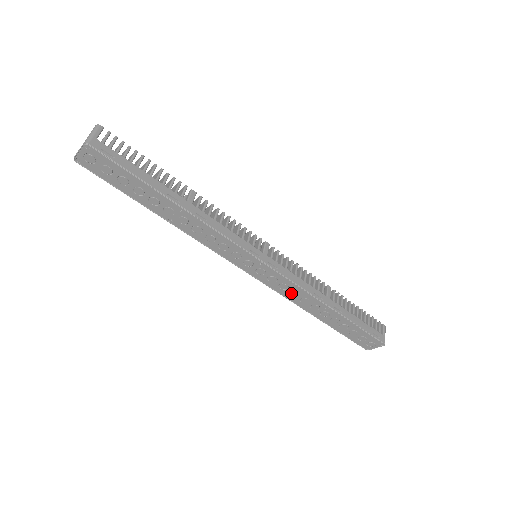
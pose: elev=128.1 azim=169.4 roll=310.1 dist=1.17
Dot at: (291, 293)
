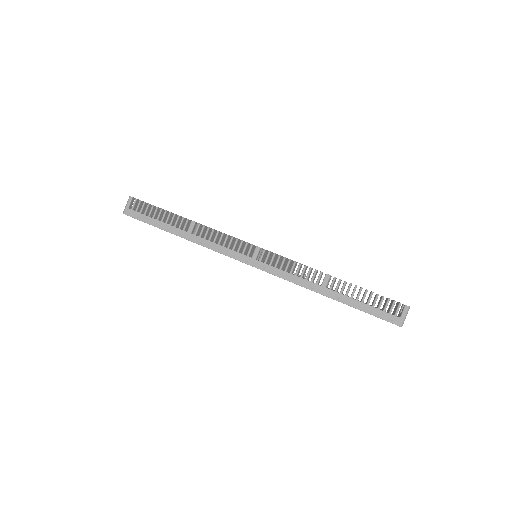
Dot at: occluded
